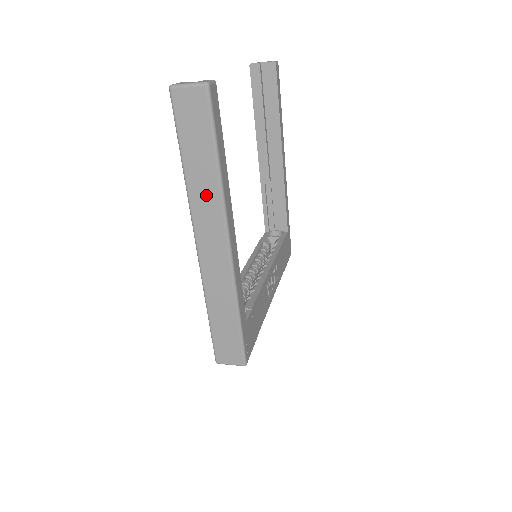
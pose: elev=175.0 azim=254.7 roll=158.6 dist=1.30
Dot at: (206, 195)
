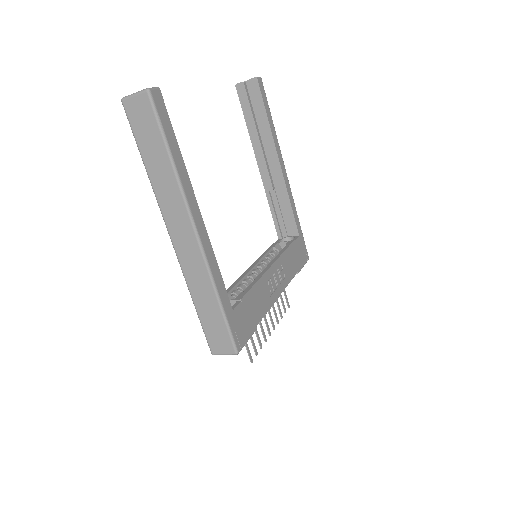
Dot at: (168, 189)
